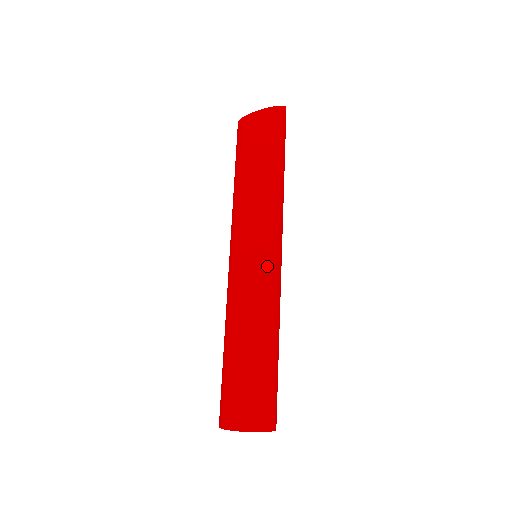
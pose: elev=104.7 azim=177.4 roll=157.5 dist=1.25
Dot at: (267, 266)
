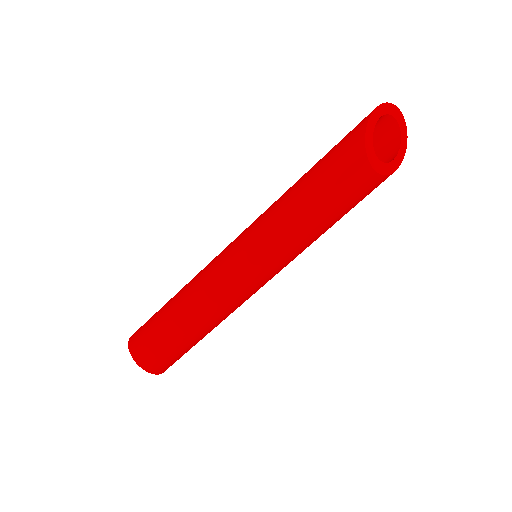
Dot at: occluded
